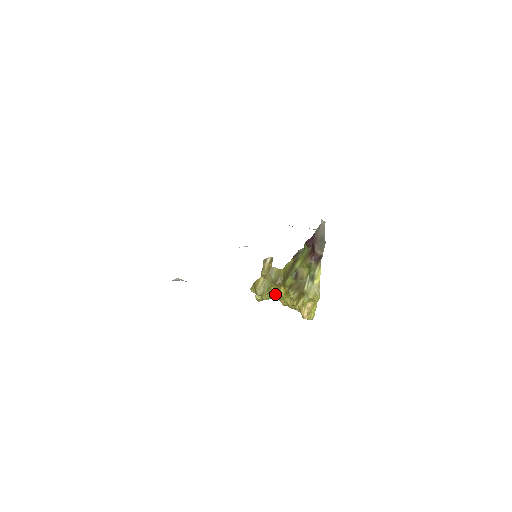
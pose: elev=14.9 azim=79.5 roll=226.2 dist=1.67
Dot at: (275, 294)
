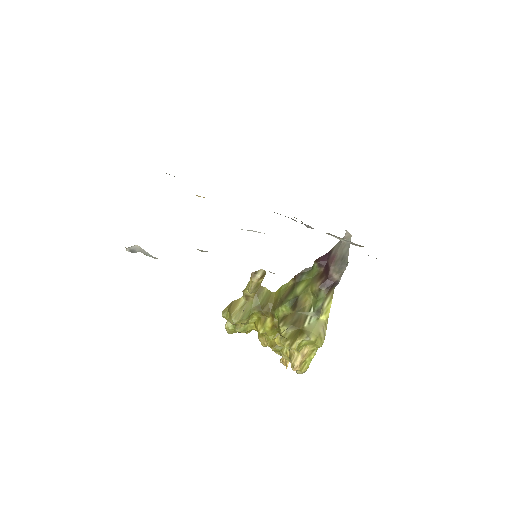
Dot at: (256, 326)
